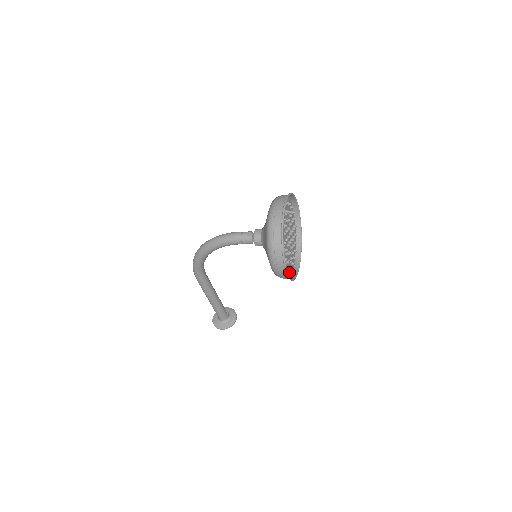
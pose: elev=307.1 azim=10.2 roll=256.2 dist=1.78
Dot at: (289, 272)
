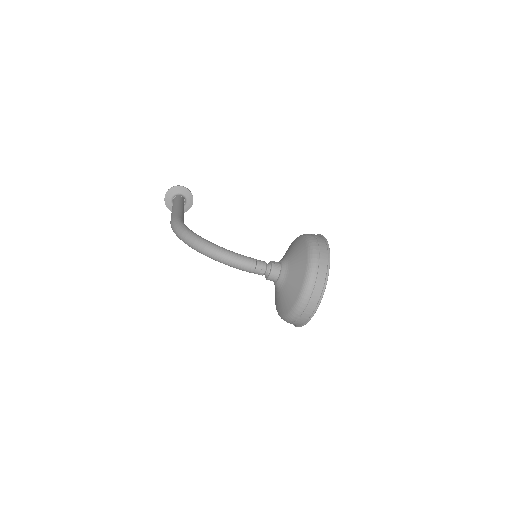
Dot at: occluded
